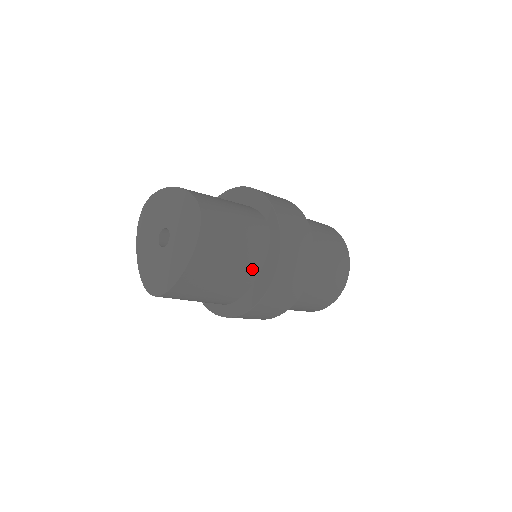
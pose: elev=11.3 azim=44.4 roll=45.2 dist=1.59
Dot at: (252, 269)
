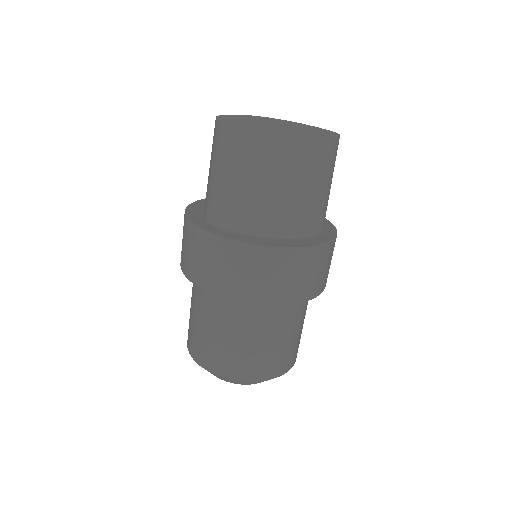
Dot at: (290, 225)
